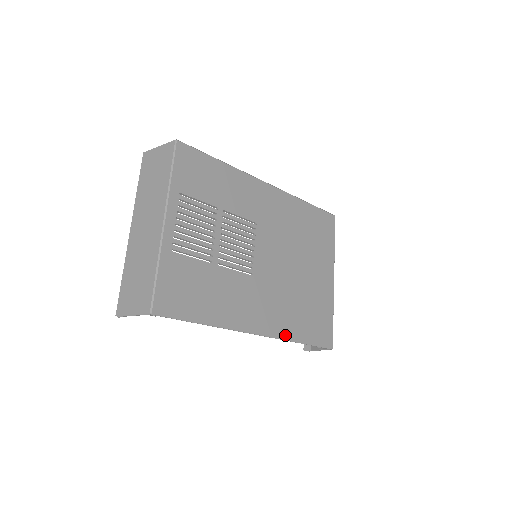
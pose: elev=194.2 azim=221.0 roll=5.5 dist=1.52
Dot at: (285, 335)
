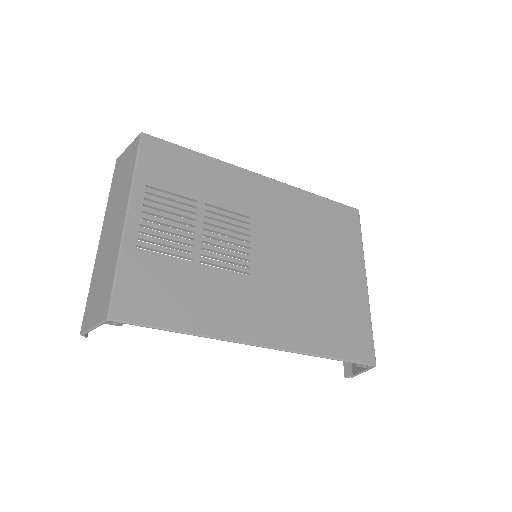
Dot at: (303, 347)
